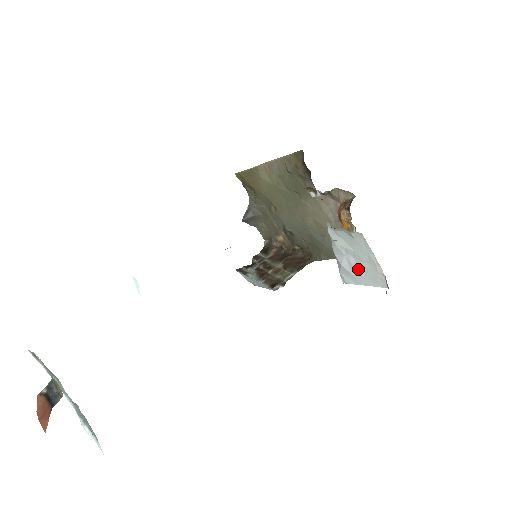
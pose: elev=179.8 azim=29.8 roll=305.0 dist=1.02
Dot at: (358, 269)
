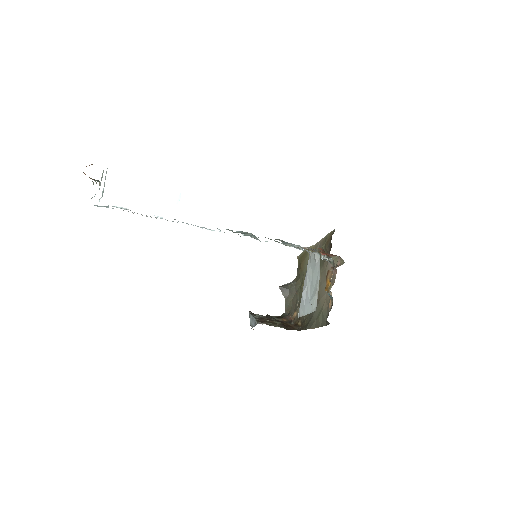
Dot at: (309, 296)
